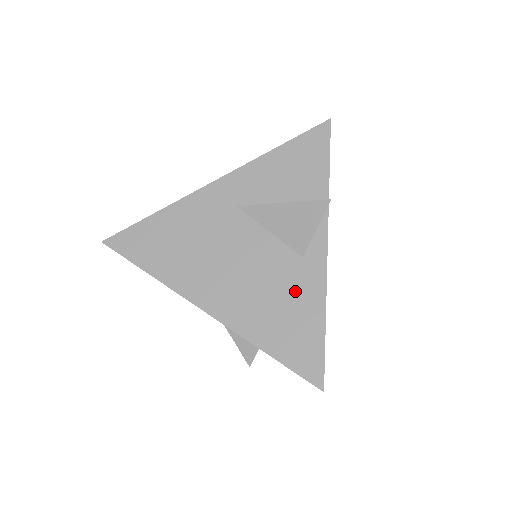
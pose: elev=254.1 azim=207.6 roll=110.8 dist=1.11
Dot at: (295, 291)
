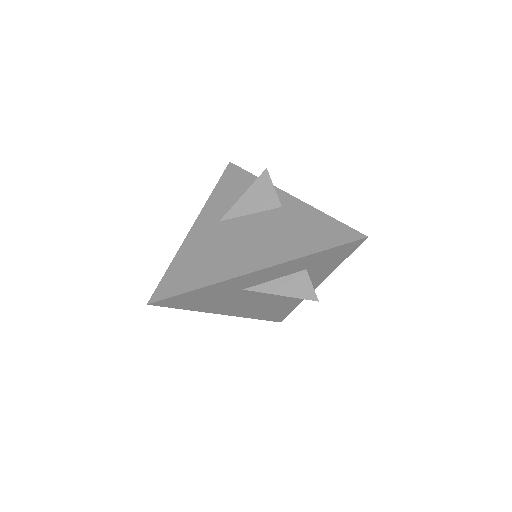
Dot at: (295, 220)
